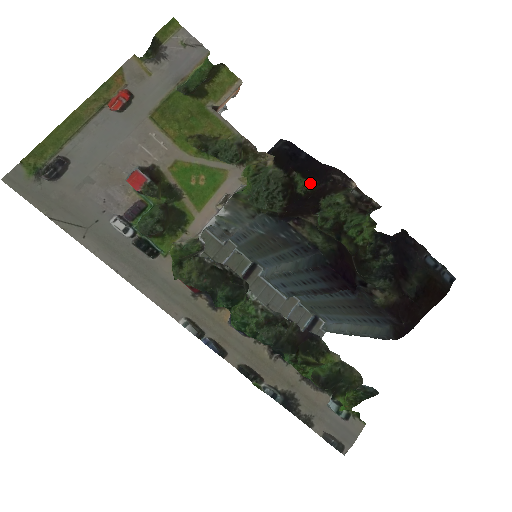
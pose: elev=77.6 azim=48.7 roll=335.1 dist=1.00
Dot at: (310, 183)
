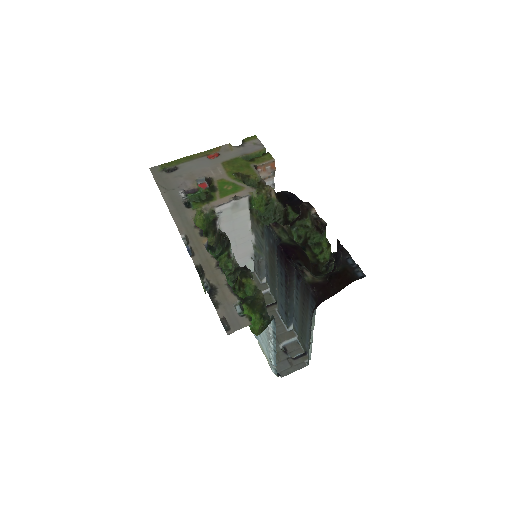
Dot at: (297, 215)
